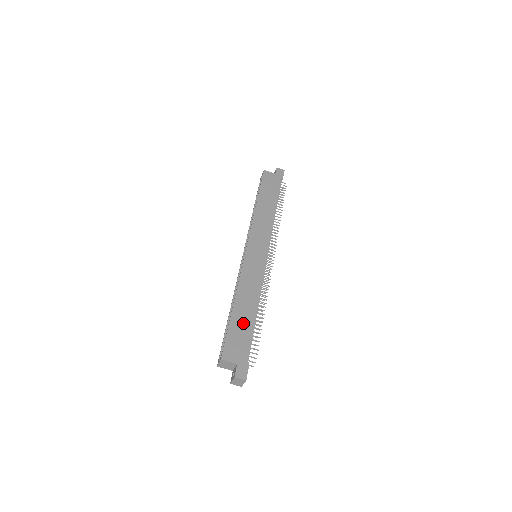
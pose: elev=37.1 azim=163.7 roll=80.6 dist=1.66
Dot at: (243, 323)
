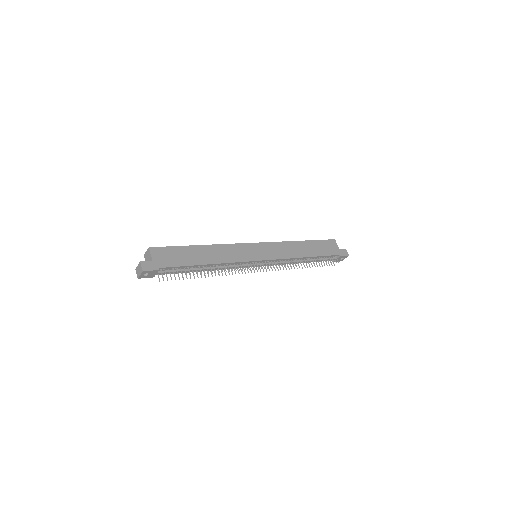
Dot at: (190, 256)
